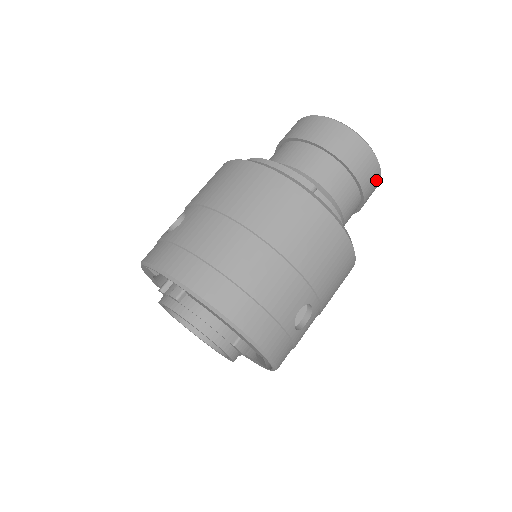
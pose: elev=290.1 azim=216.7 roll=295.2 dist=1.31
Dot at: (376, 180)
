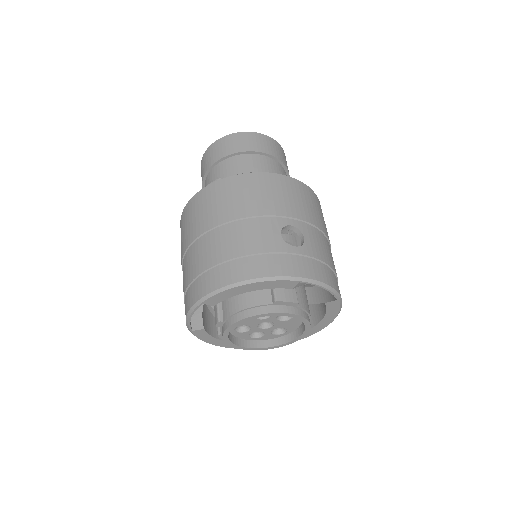
Dot at: (266, 140)
